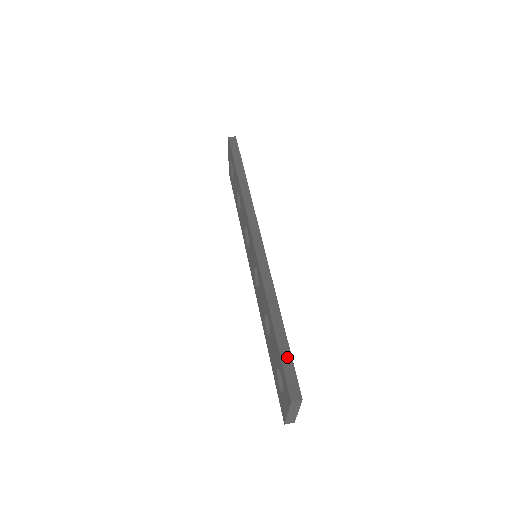
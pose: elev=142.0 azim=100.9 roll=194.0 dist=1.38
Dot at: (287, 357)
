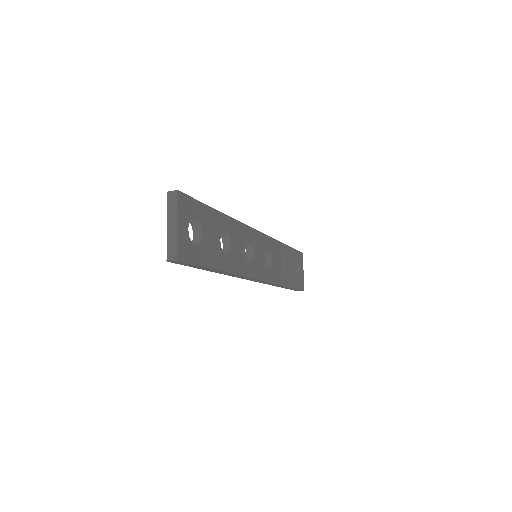
Dot at: occluded
